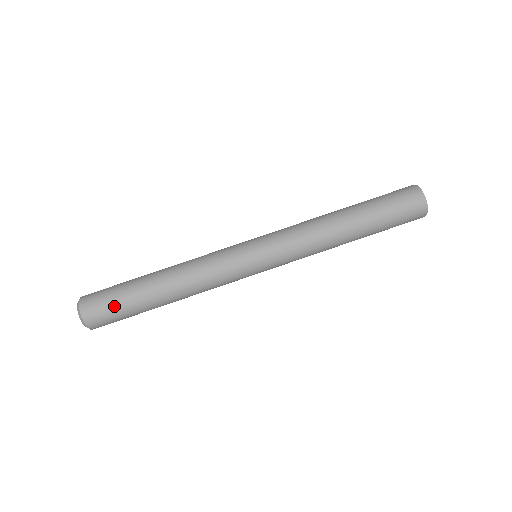
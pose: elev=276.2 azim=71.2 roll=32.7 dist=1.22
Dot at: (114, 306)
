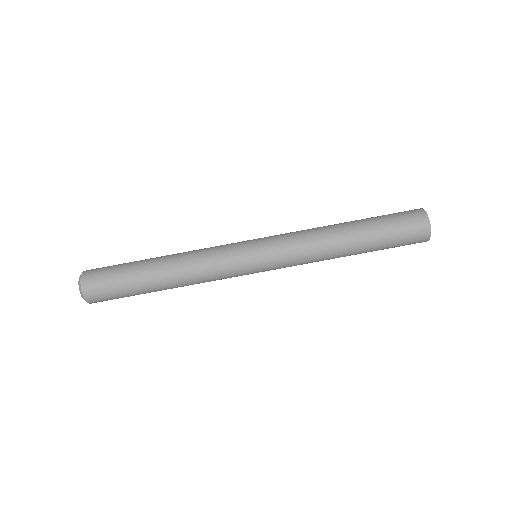
Dot at: (112, 273)
